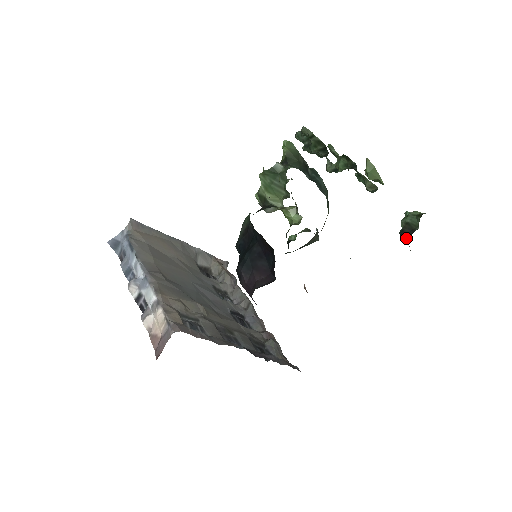
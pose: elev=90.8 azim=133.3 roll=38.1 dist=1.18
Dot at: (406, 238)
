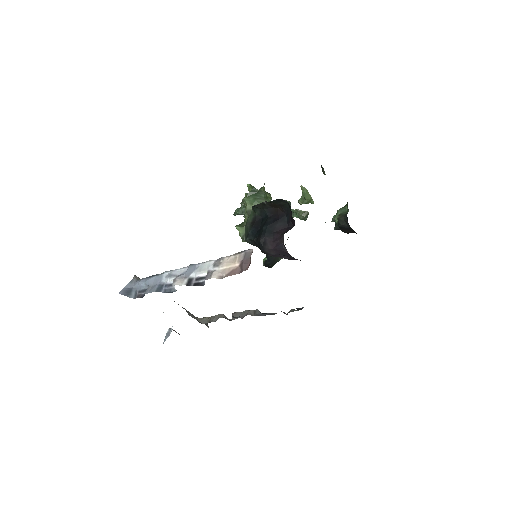
Dot at: (344, 222)
